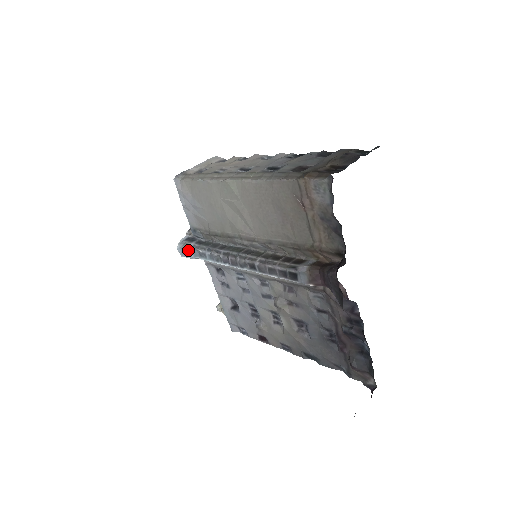
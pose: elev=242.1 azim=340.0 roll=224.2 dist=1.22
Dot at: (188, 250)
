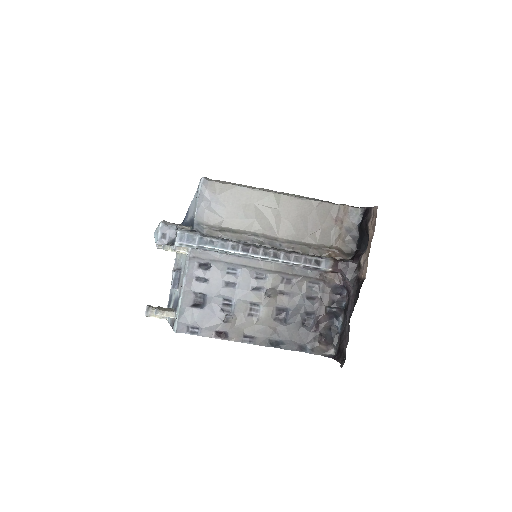
Dot at: (192, 237)
